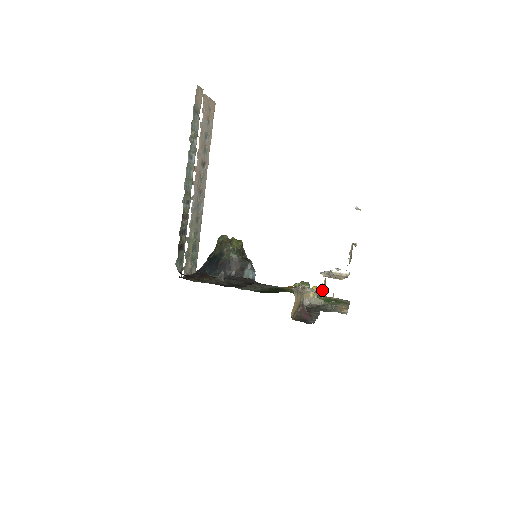
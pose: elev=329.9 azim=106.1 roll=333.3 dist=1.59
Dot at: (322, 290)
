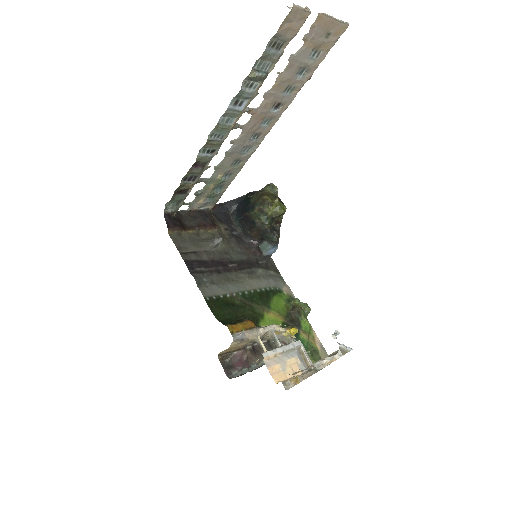
Dot at: occluded
